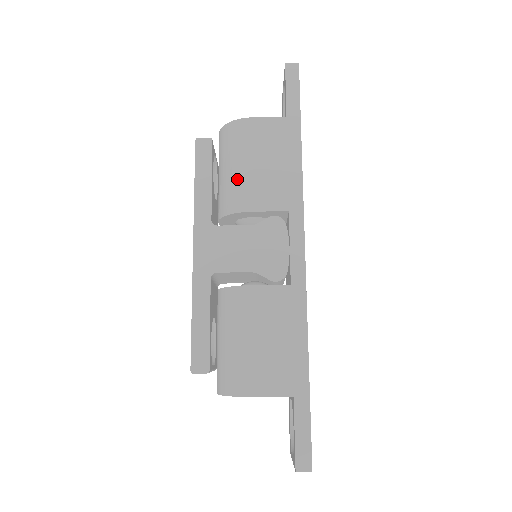
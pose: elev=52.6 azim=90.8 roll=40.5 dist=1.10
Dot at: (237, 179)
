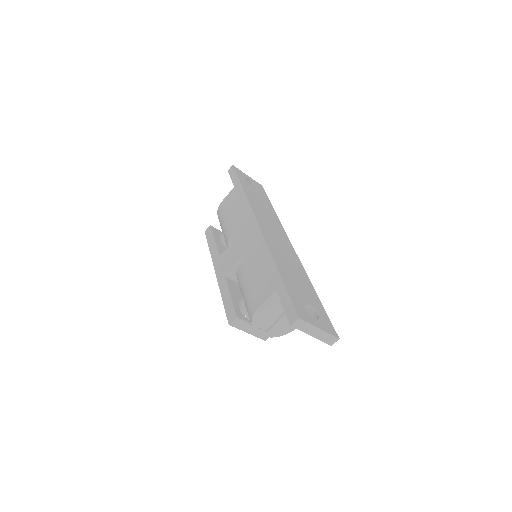
Dot at: (224, 229)
